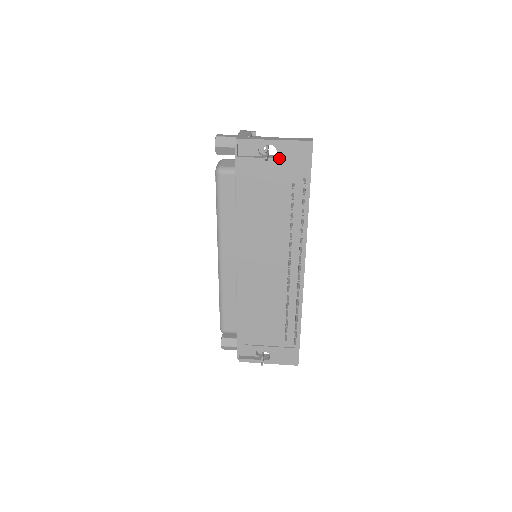
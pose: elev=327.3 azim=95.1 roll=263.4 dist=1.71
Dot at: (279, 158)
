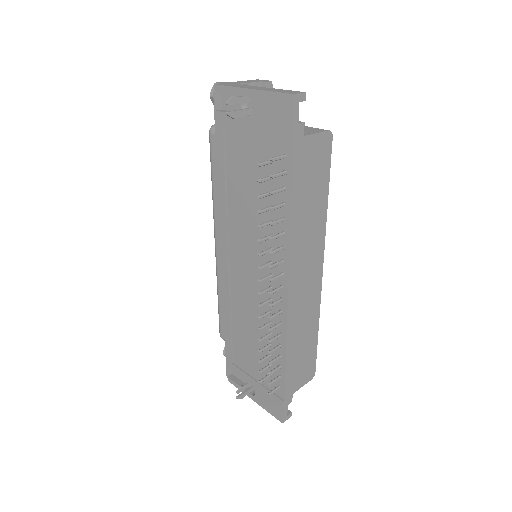
Dot at: (256, 118)
